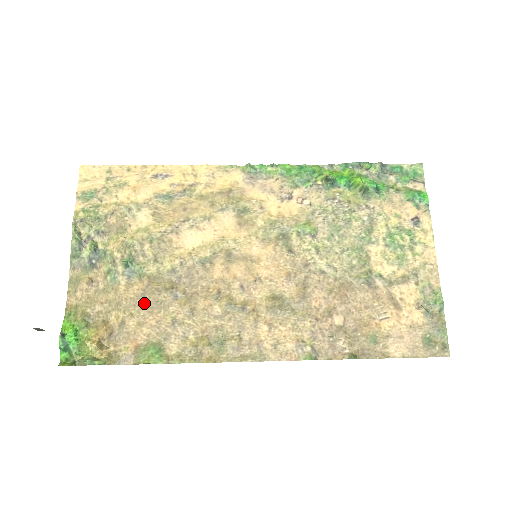
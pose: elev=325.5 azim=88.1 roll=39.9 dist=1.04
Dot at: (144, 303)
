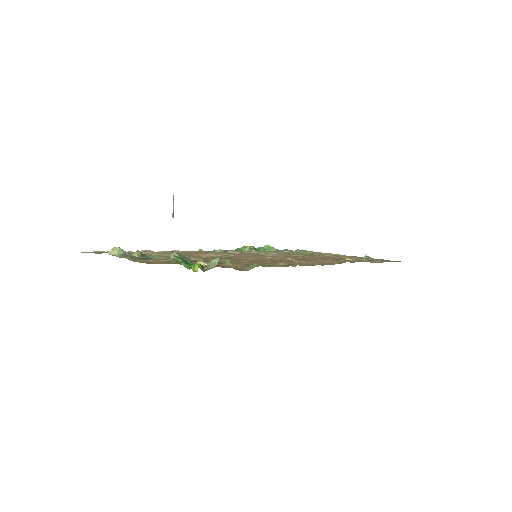
Dot at: occluded
